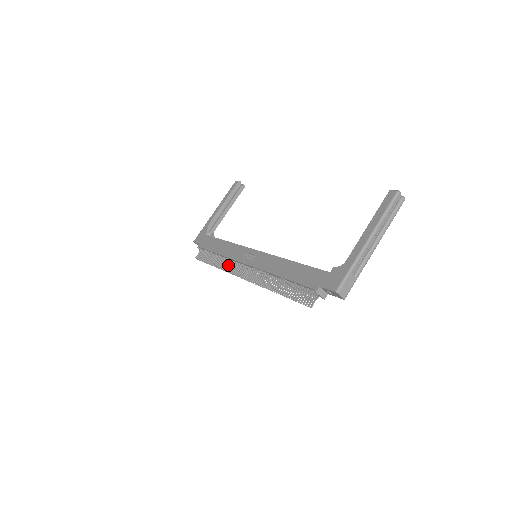
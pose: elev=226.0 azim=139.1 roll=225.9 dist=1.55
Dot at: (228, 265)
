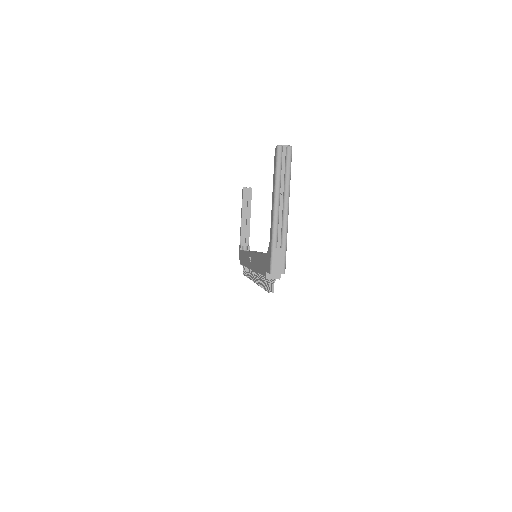
Dot at: (249, 273)
